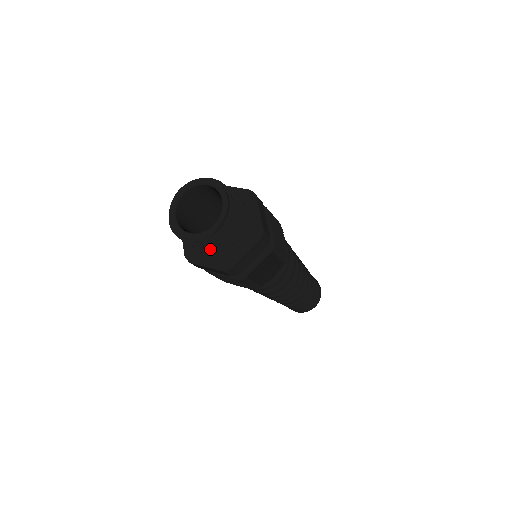
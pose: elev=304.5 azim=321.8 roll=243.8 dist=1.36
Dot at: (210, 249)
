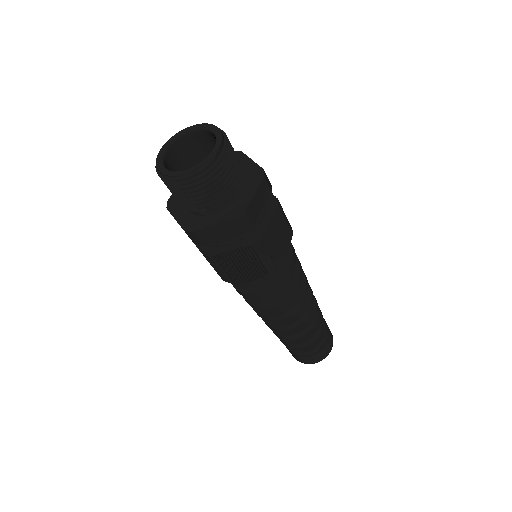
Dot at: (214, 191)
